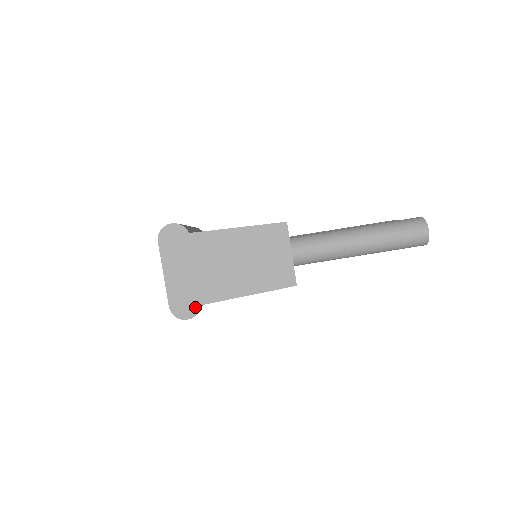
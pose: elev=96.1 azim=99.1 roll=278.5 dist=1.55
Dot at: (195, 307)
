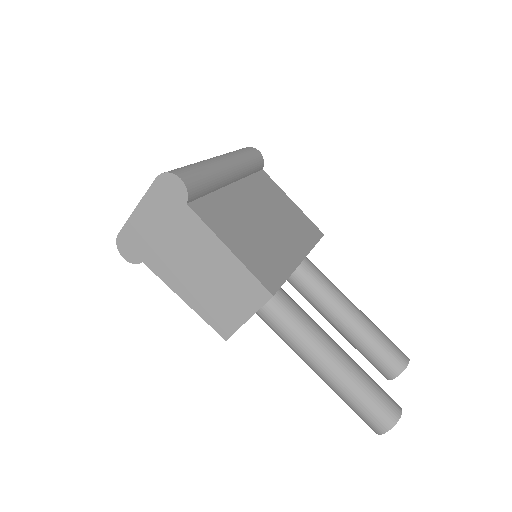
Dot at: (137, 258)
